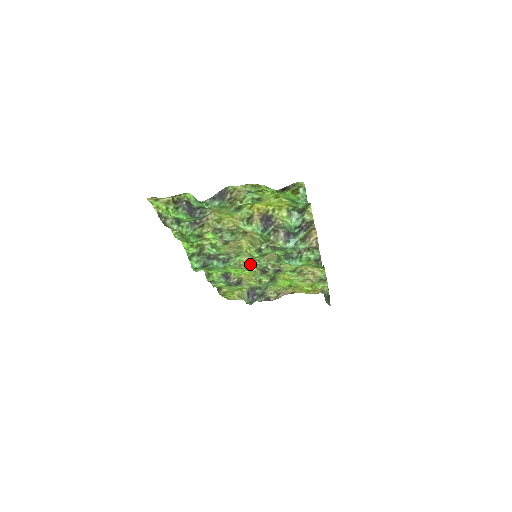
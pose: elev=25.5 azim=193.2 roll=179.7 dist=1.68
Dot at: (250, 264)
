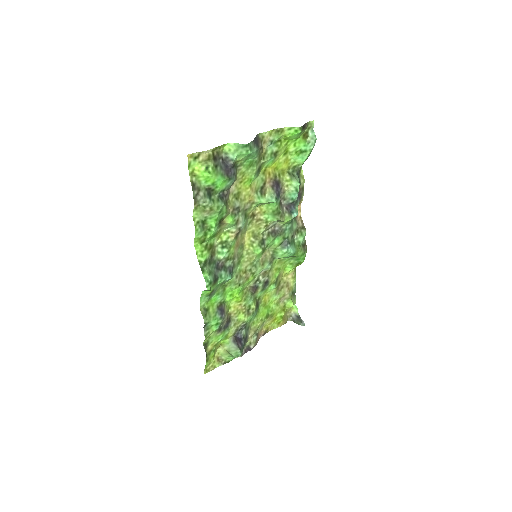
Dot at: (247, 275)
